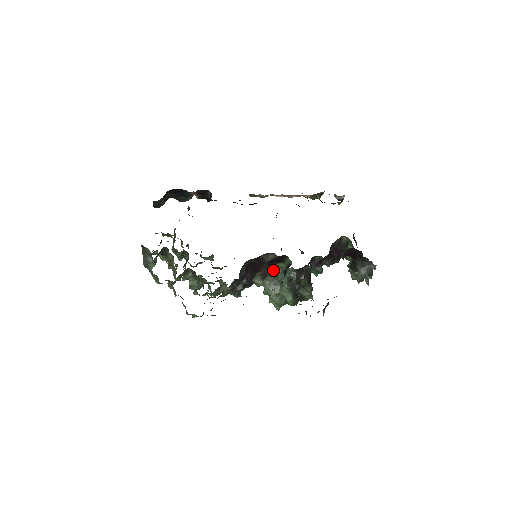
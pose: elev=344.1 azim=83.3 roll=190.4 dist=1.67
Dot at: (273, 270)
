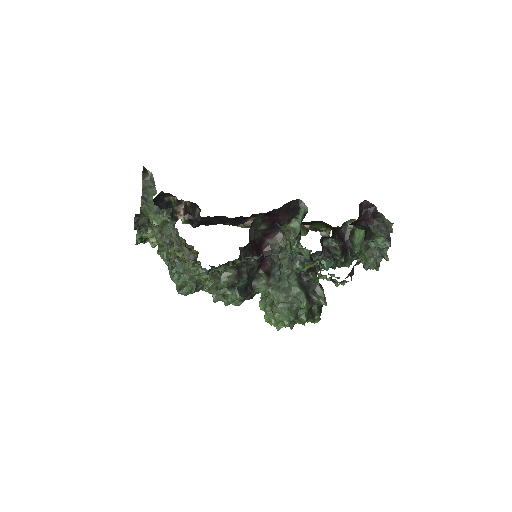
Dot at: (277, 270)
